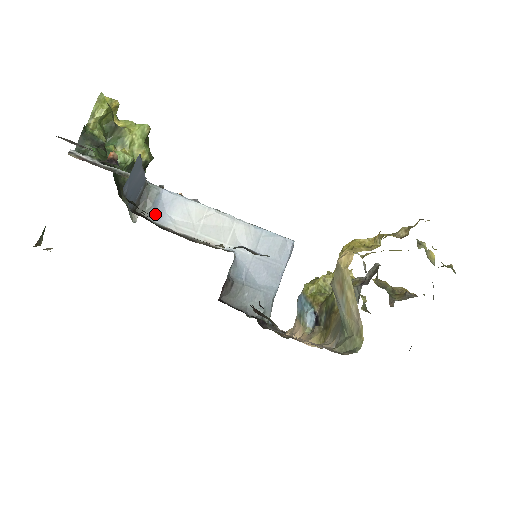
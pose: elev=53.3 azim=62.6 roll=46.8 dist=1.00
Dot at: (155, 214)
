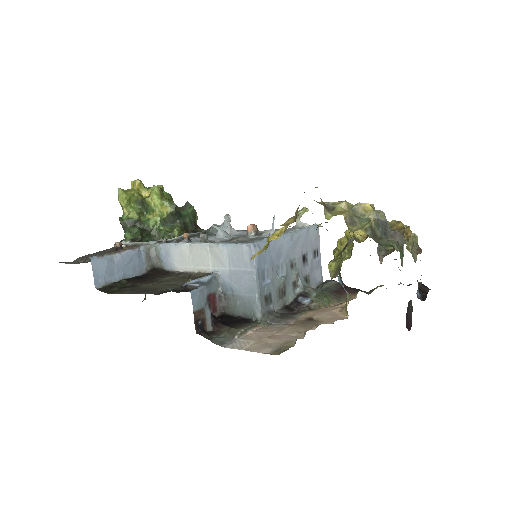
Dot at: (165, 264)
